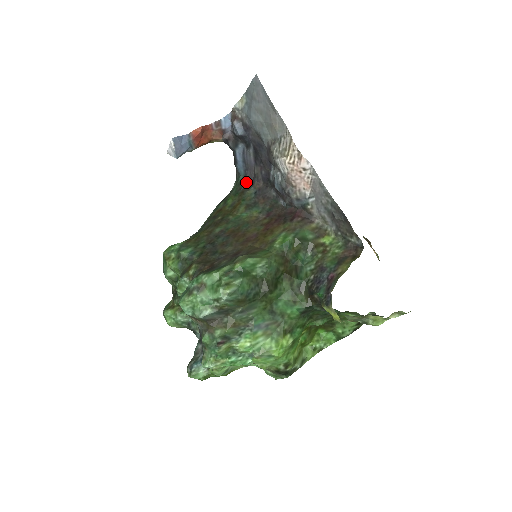
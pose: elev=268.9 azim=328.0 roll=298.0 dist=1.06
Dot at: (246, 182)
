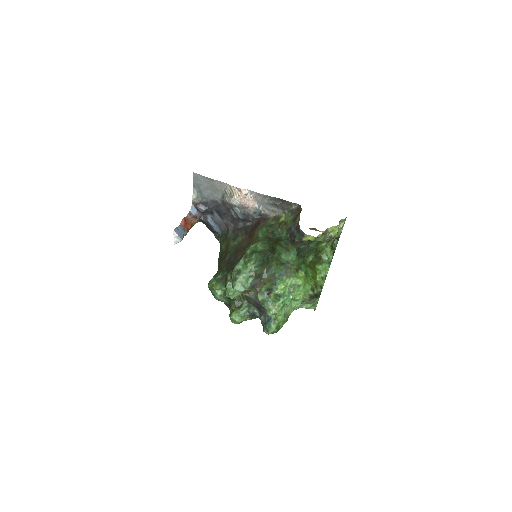
Dot at: (224, 232)
